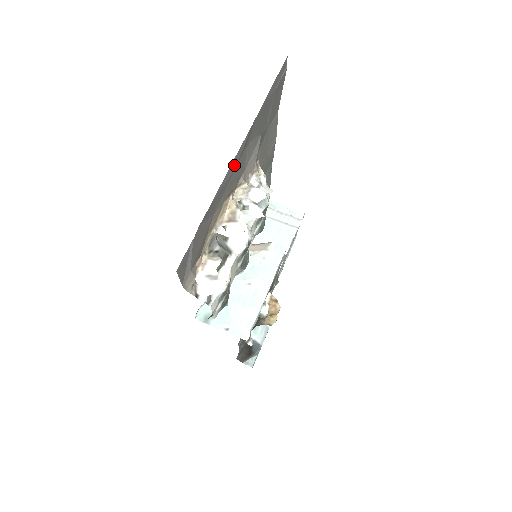
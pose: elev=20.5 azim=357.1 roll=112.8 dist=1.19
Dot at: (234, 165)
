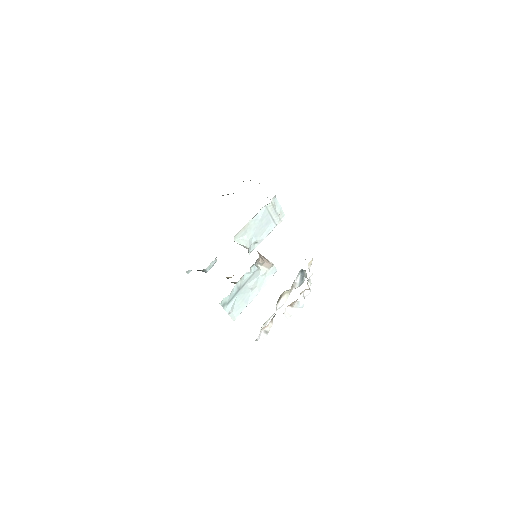
Dot at: occluded
